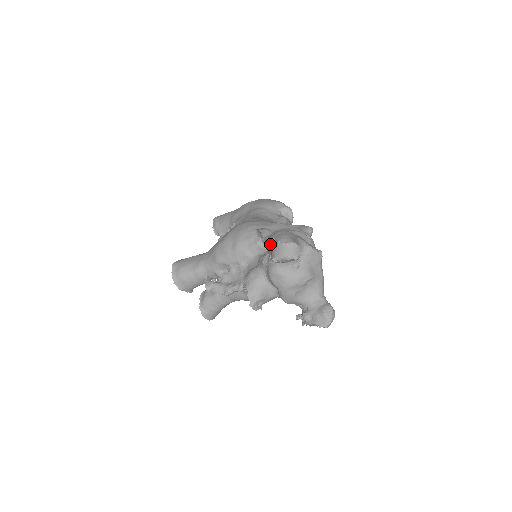
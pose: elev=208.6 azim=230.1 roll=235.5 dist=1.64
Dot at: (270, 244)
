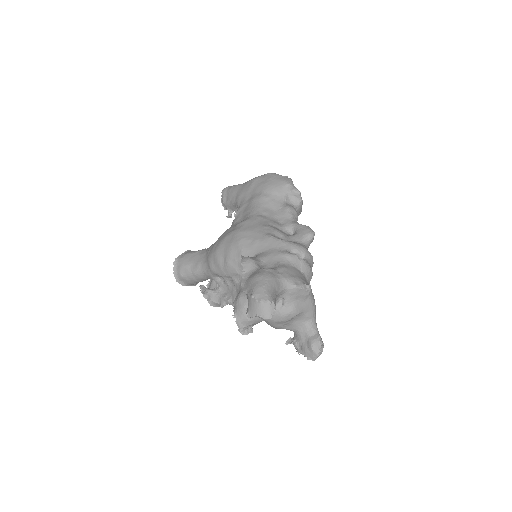
Dot at: (246, 292)
